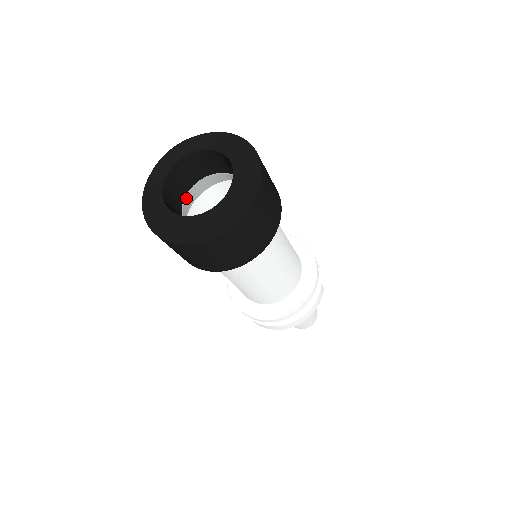
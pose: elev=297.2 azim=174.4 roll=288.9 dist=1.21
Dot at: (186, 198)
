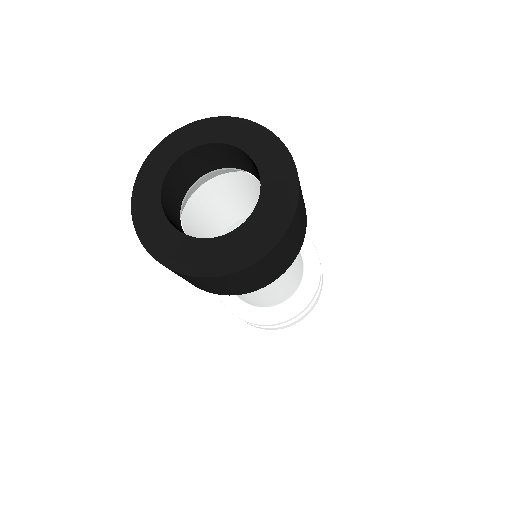
Dot at: (181, 214)
